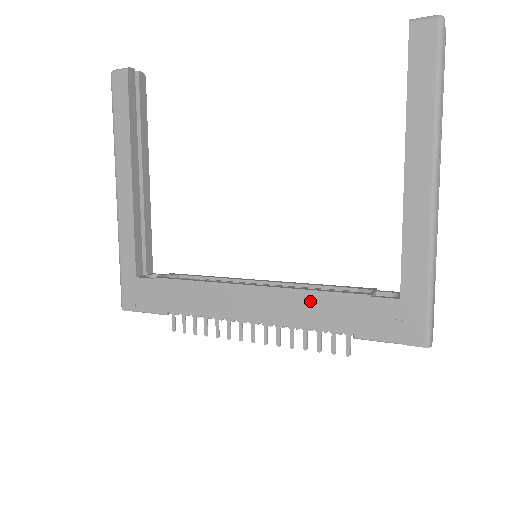
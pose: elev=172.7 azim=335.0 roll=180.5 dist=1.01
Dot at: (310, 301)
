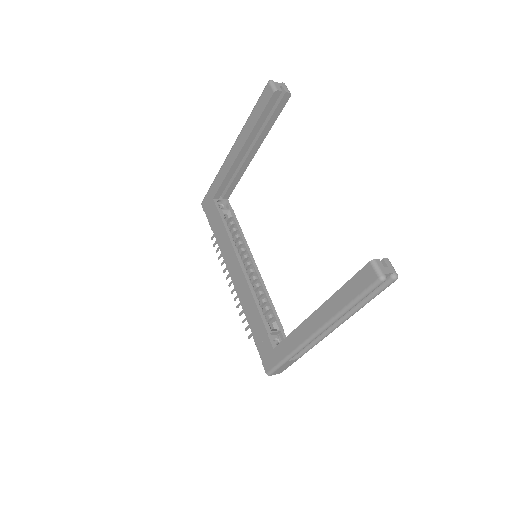
Dot at: (251, 303)
